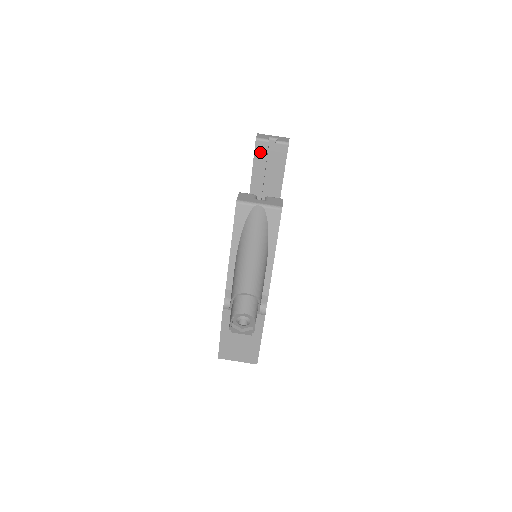
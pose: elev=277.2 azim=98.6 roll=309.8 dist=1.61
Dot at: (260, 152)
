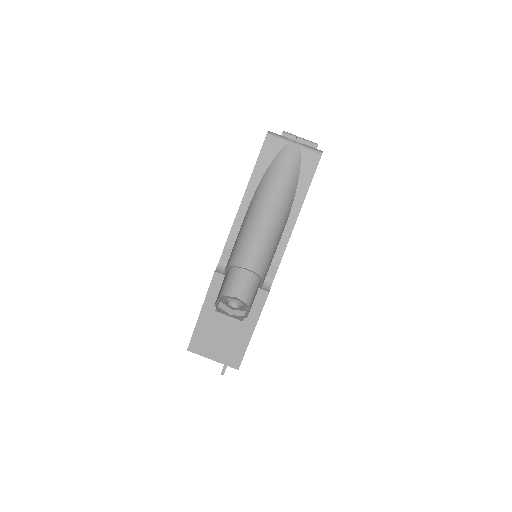
Dot at: occluded
